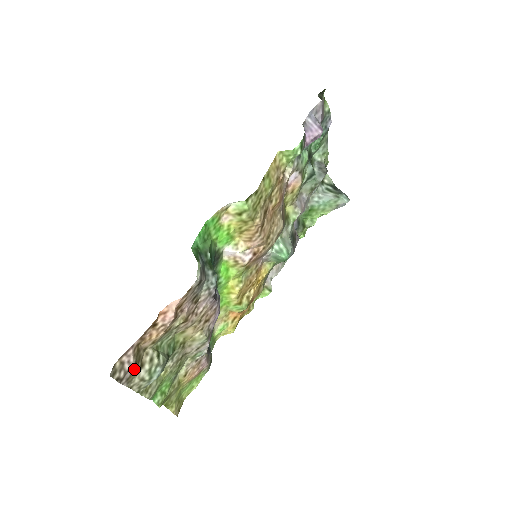
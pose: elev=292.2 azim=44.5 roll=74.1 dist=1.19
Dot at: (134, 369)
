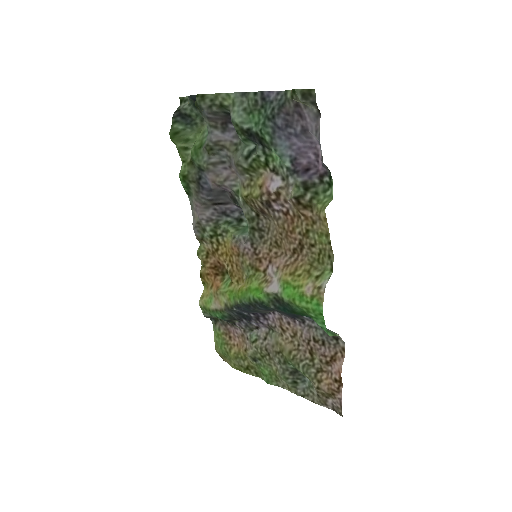
Dot at: (325, 399)
